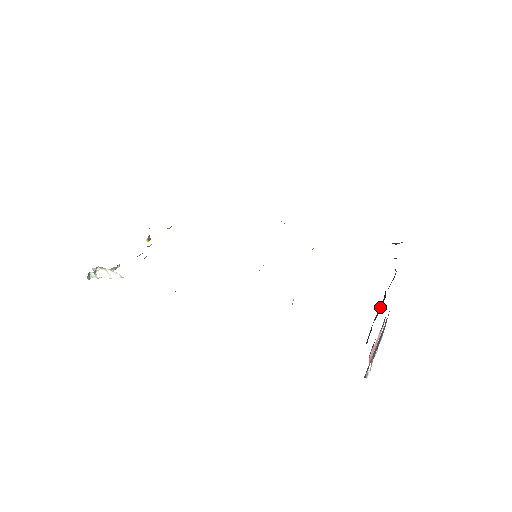
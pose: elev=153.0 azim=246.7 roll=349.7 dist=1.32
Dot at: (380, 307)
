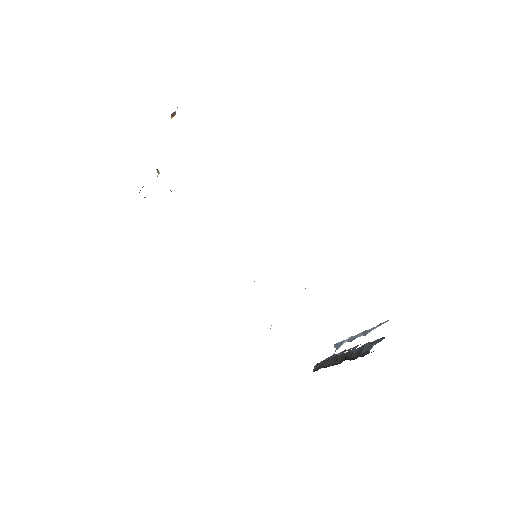
Dot at: (334, 363)
